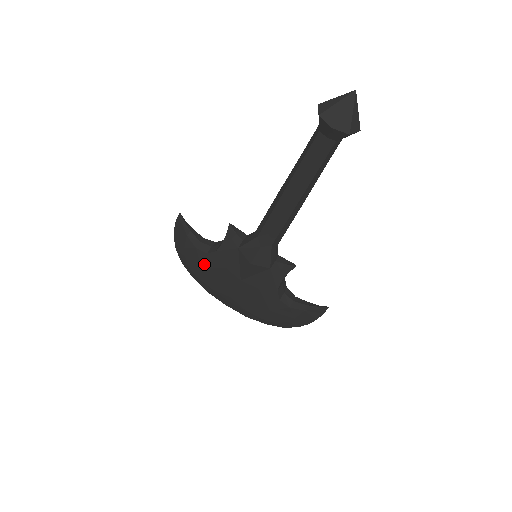
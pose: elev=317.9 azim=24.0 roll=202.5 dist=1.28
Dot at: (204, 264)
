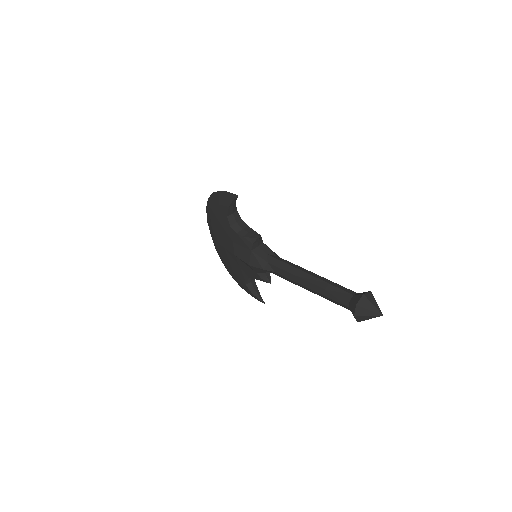
Dot at: (222, 224)
